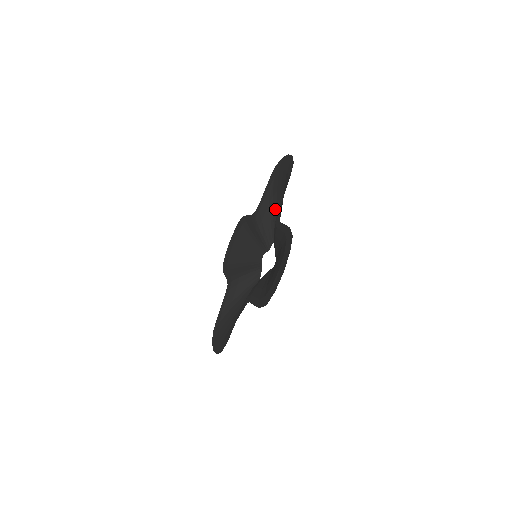
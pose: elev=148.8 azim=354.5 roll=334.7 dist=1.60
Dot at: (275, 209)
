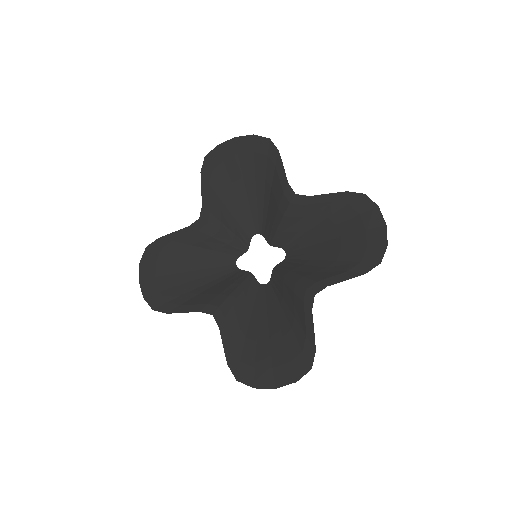
Dot at: (316, 233)
